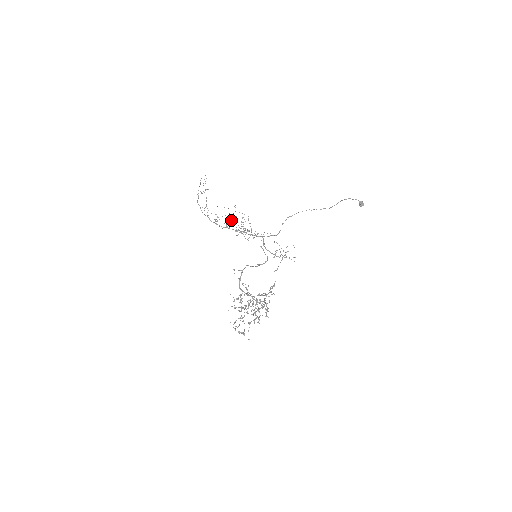
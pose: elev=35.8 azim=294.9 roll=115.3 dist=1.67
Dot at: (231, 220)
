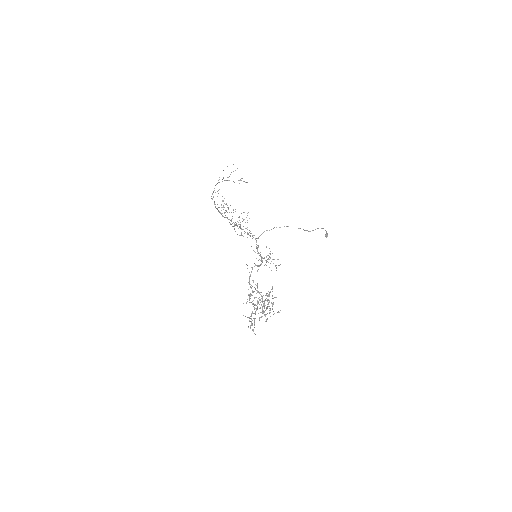
Dot at: occluded
